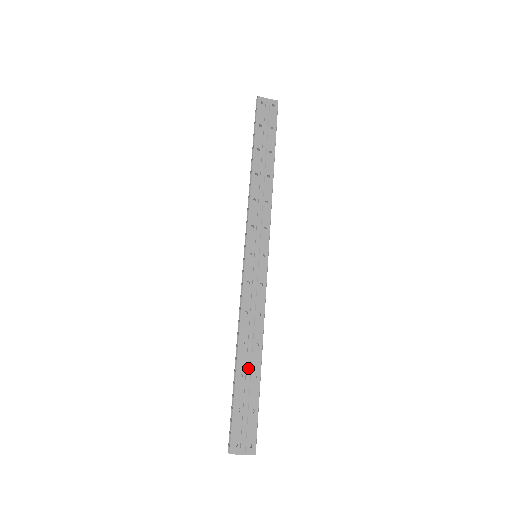
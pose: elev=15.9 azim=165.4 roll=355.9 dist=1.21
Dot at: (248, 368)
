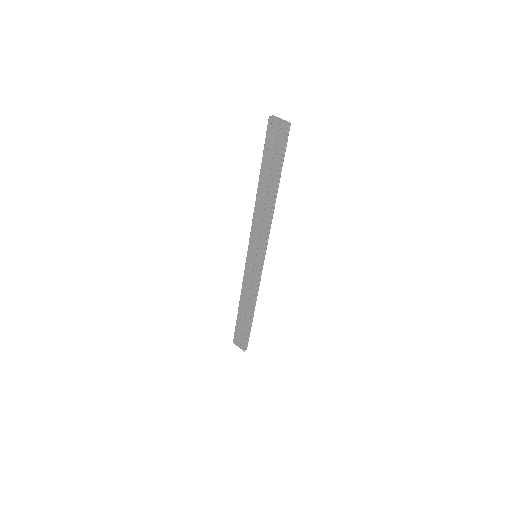
Dot at: (244, 315)
